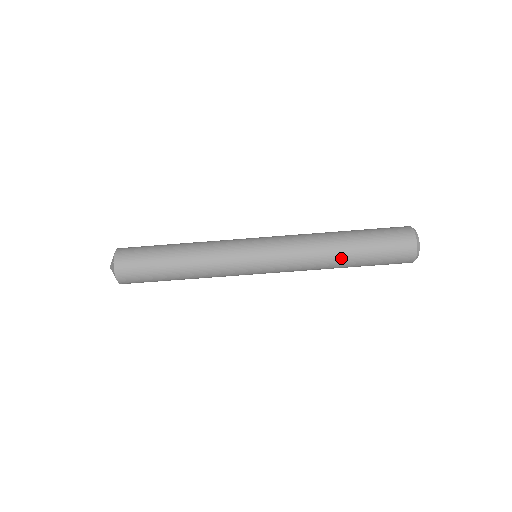
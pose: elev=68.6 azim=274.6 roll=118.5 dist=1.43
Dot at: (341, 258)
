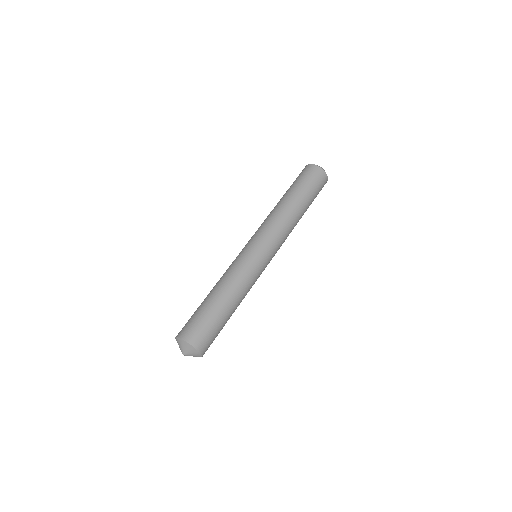
Dot at: (285, 200)
